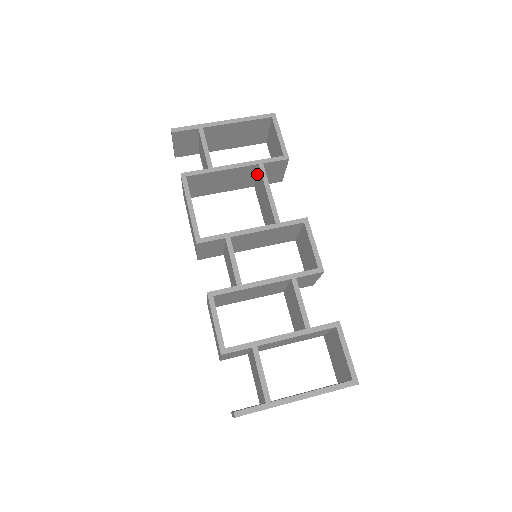
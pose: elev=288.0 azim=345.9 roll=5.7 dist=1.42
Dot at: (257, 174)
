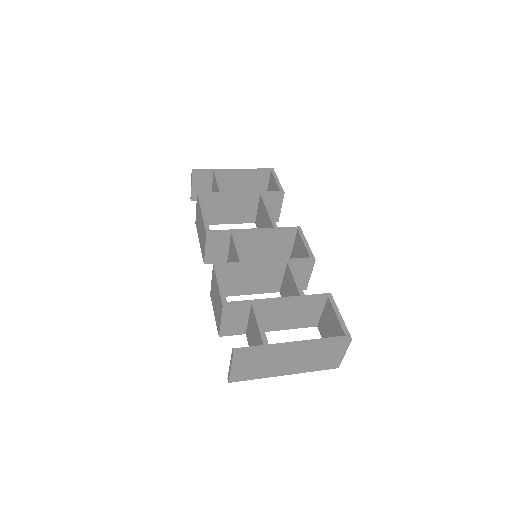
Dot at: (258, 205)
